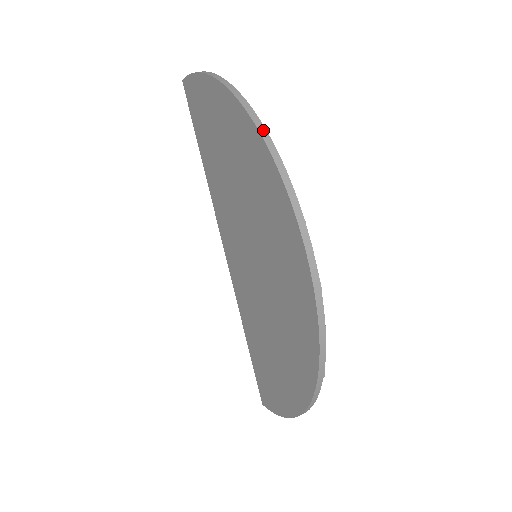
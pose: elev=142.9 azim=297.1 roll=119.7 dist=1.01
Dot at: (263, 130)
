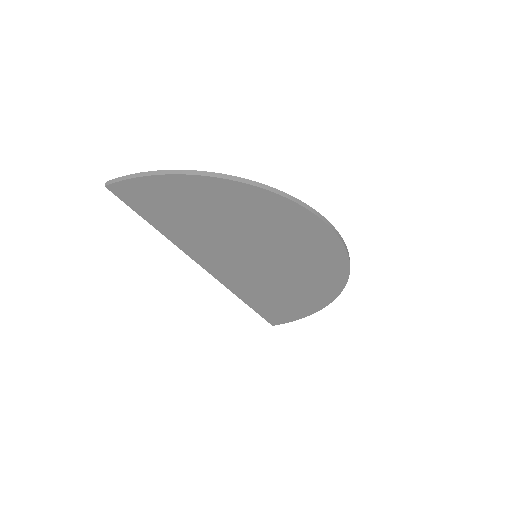
Dot at: (272, 189)
